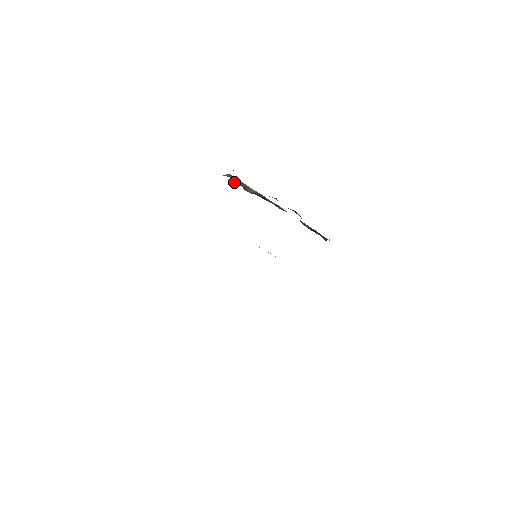
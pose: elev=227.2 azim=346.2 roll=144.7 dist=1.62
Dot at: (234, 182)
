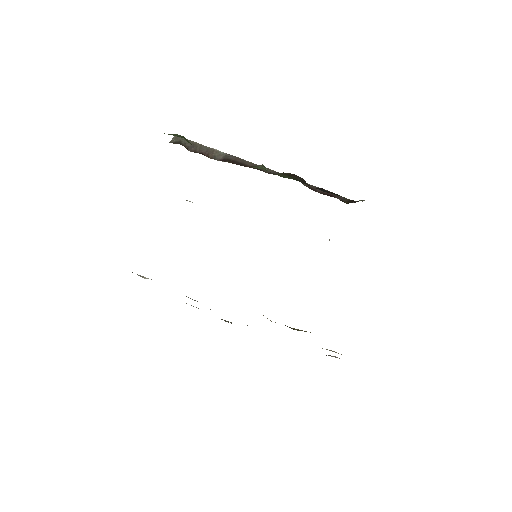
Dot at: (188, 149)
